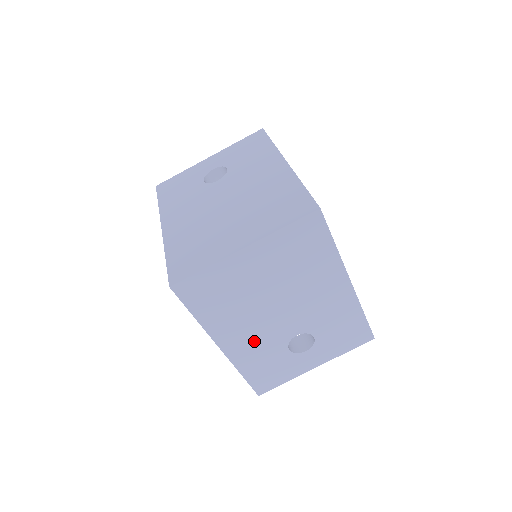
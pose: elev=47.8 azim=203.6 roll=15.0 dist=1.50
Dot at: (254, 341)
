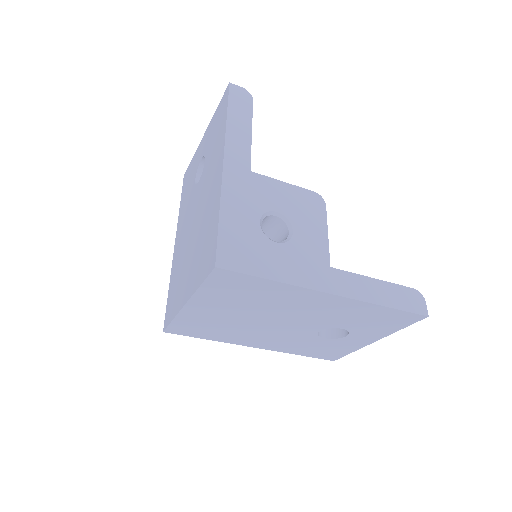
Dot at: (280, 340)
